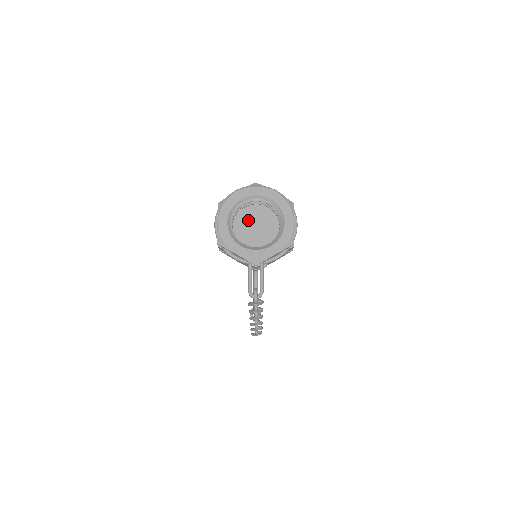
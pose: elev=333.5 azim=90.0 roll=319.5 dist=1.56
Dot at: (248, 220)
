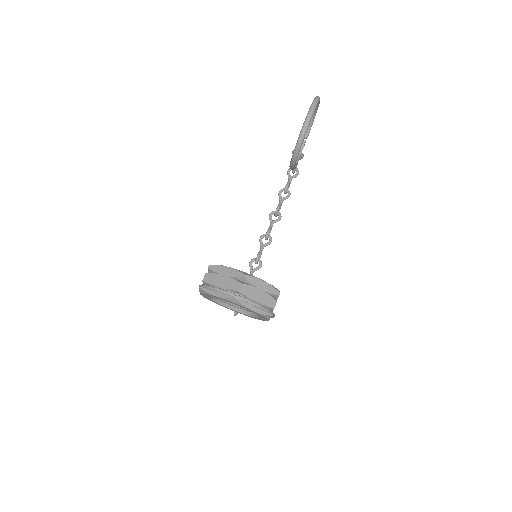
Dot at: occluded
